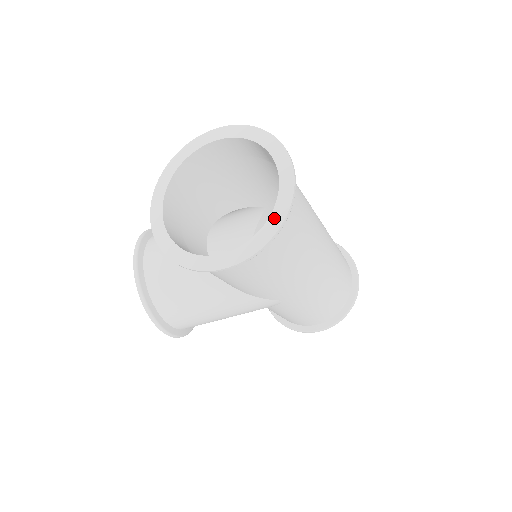
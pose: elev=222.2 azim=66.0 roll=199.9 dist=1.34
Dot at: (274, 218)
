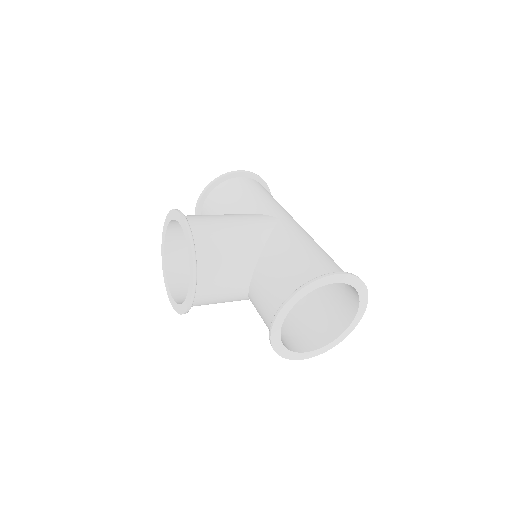
Dot at: (341, 337)
